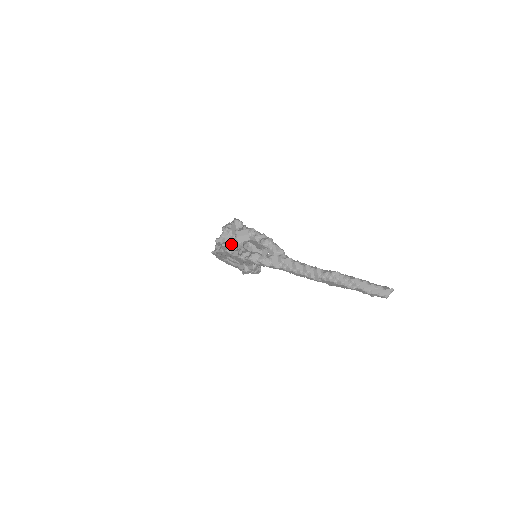
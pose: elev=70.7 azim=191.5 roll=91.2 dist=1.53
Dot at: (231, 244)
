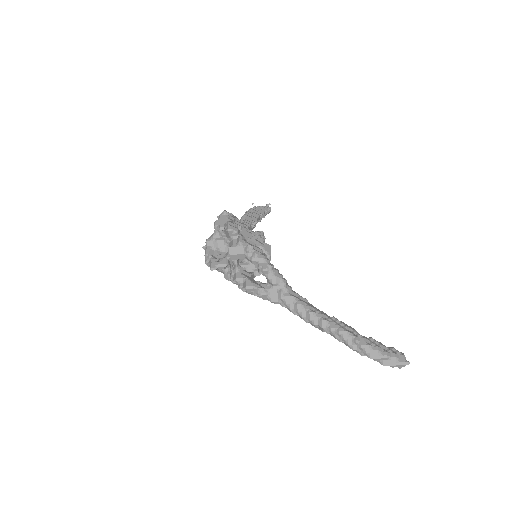
Dot at: (222, 267)
